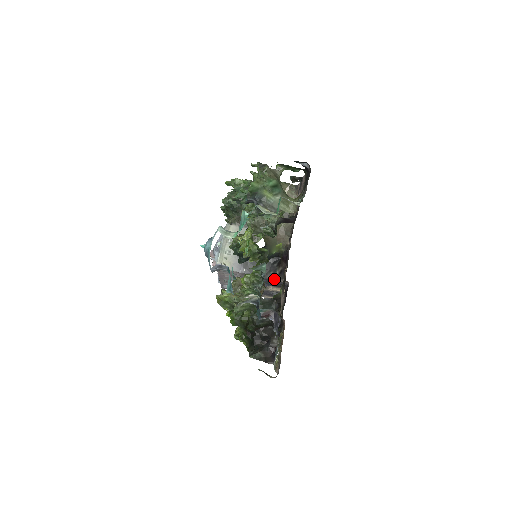
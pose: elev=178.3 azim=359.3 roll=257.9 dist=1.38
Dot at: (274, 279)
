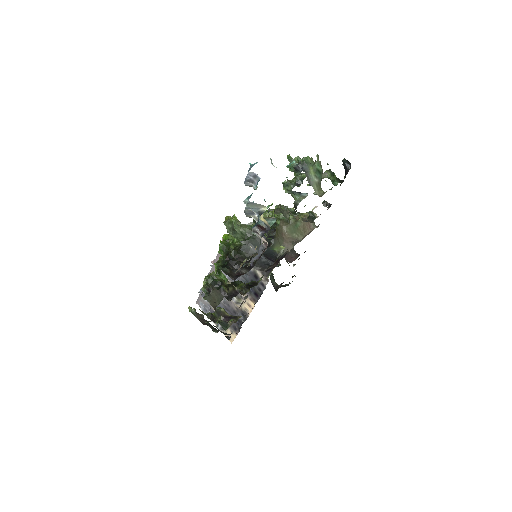
Dot at: (259, 273)
